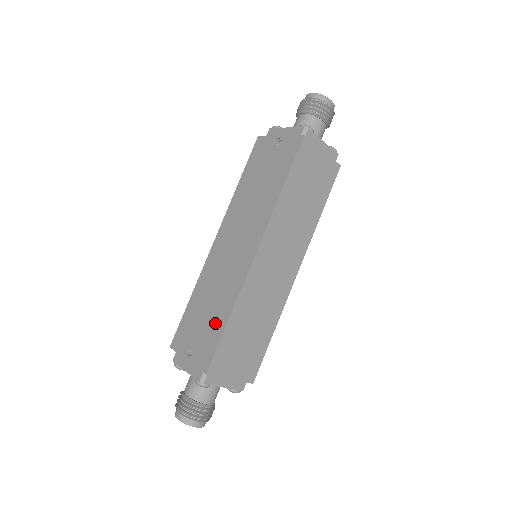
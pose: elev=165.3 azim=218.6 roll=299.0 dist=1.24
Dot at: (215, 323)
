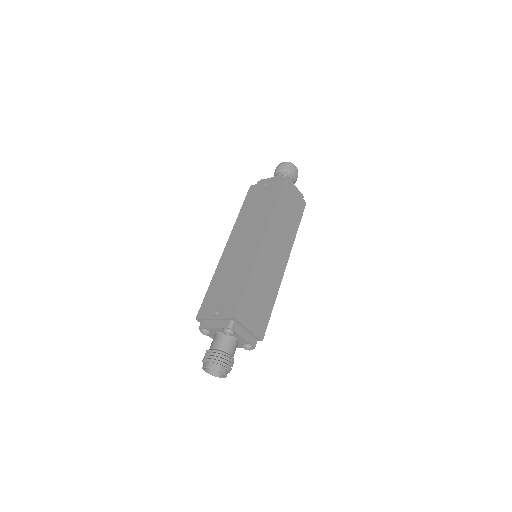
Dot at: (236, 288)
